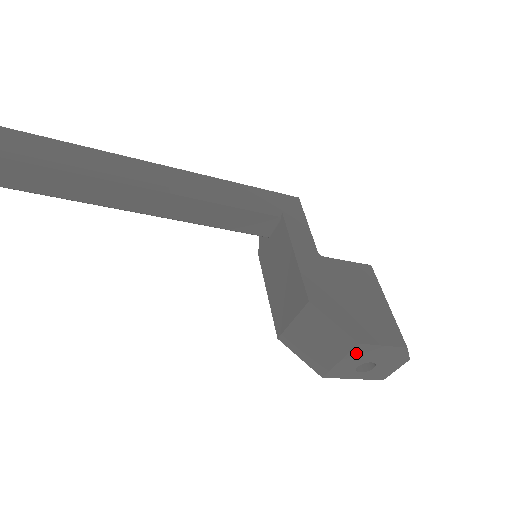
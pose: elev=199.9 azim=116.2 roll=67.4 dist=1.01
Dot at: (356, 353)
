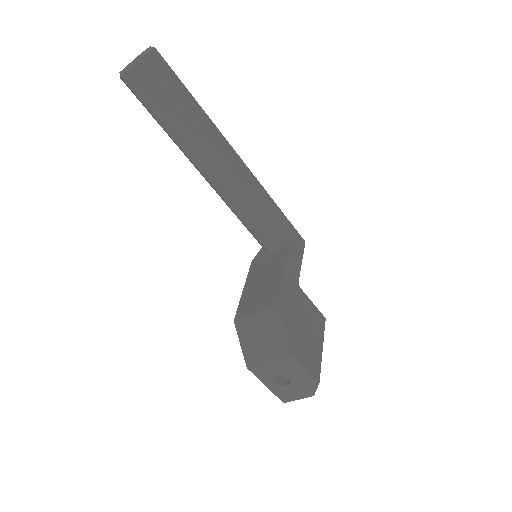
Dot at: (284, 362)
